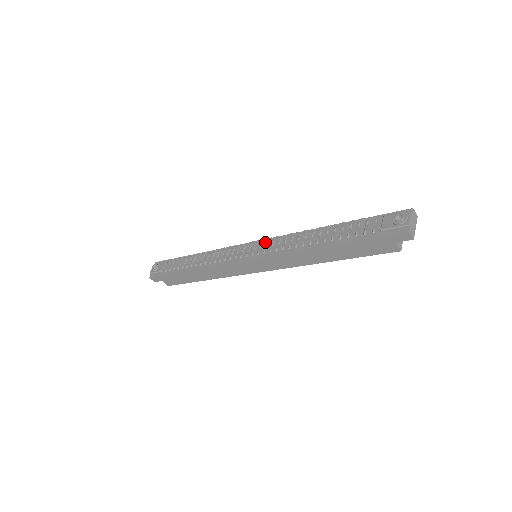
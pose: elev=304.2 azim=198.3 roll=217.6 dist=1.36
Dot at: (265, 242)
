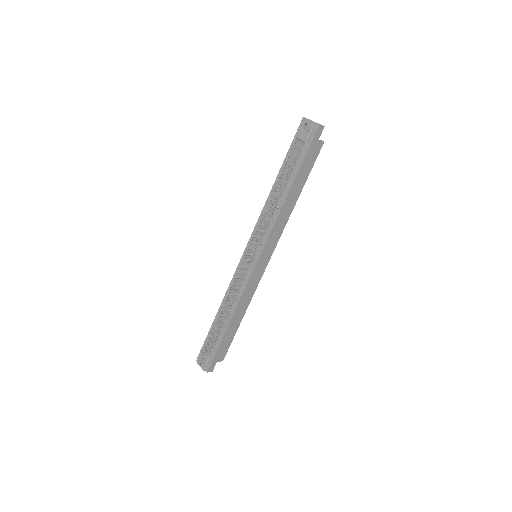
Dot at: occluded
